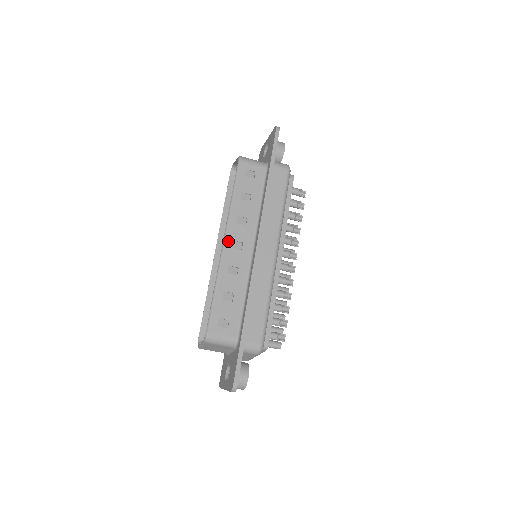
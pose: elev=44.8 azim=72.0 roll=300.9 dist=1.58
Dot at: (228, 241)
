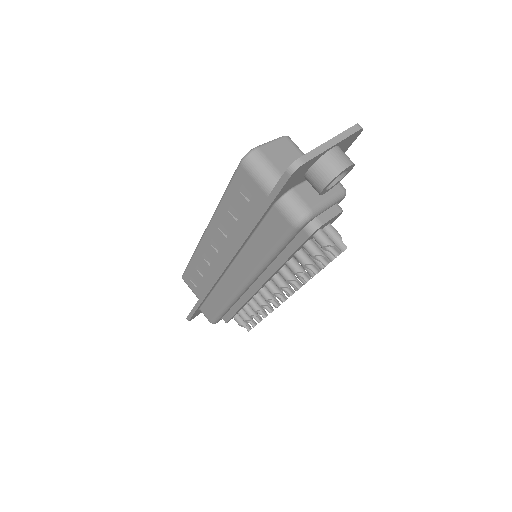
Dot at: occluded
